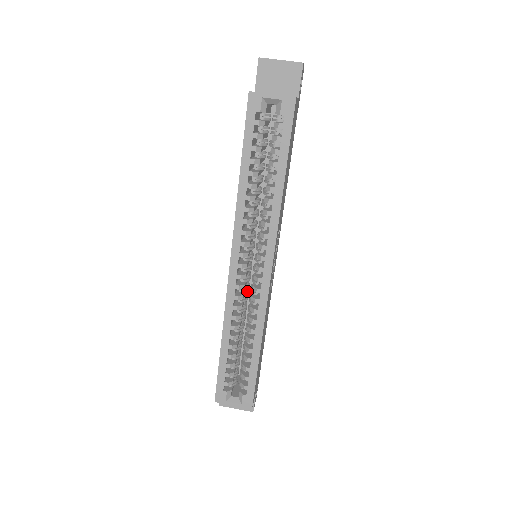
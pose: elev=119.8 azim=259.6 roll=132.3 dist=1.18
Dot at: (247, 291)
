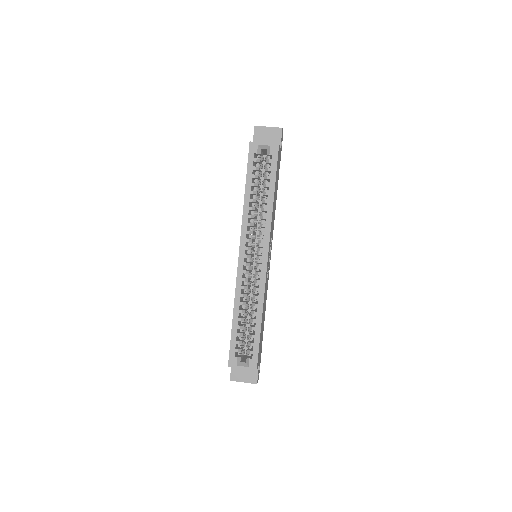
Dot at: occluded
